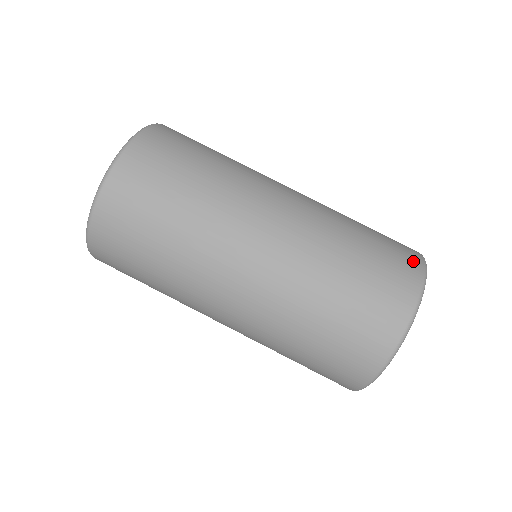
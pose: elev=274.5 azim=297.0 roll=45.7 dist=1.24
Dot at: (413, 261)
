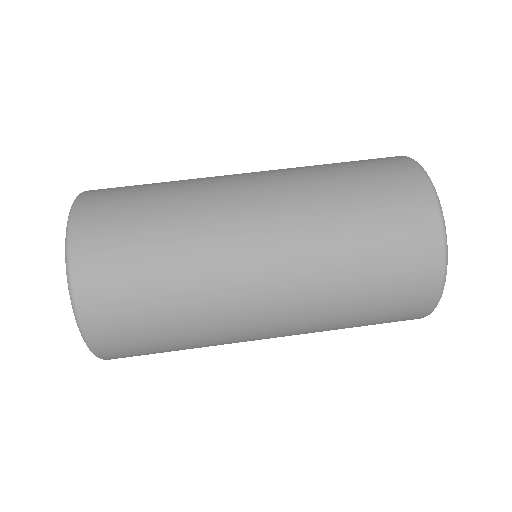
Dot at: occluded
